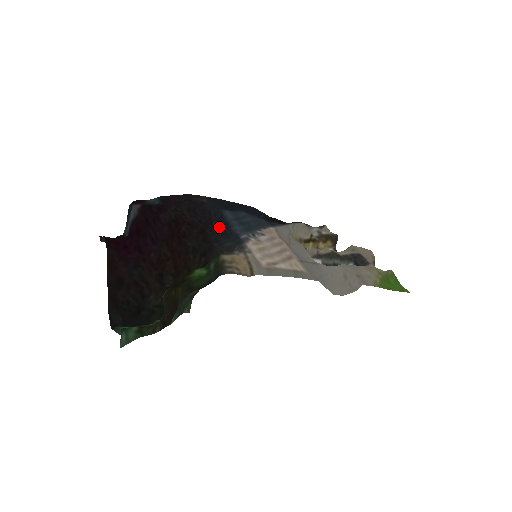
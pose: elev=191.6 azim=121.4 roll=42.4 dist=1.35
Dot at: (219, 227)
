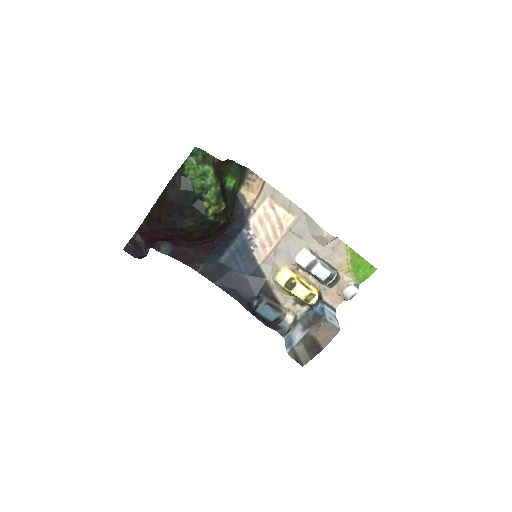
Dot at: (223, 243)
